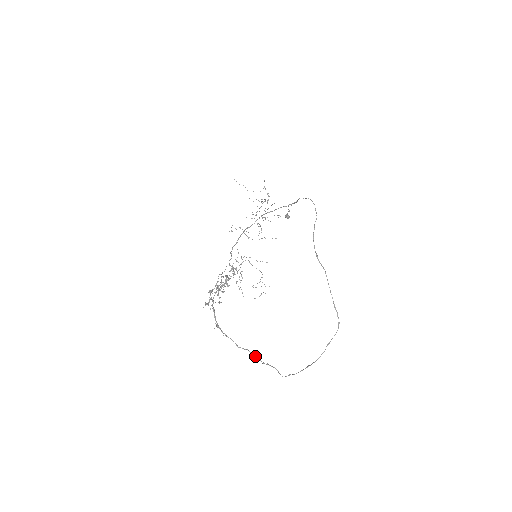
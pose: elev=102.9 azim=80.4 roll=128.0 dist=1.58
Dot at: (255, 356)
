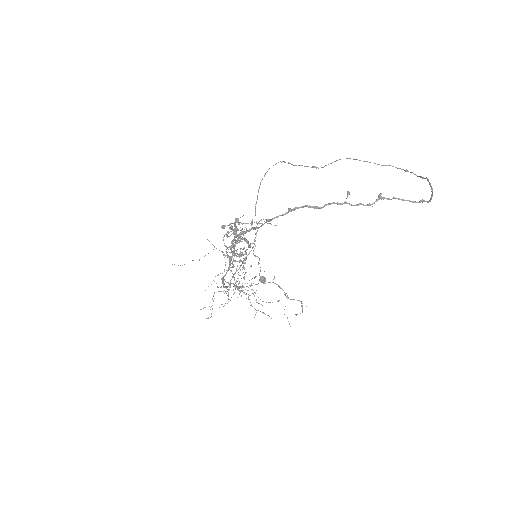
Dot at: (354, 205)
